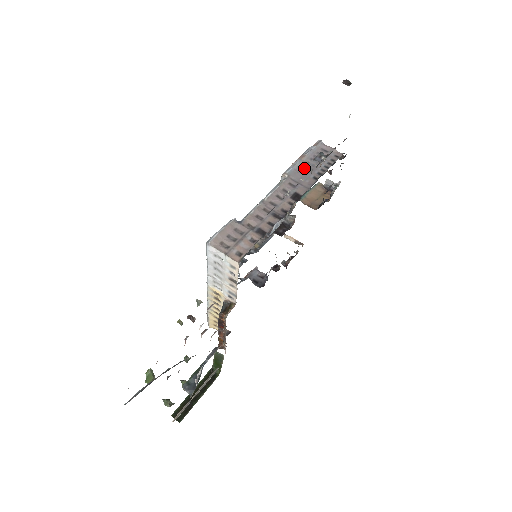
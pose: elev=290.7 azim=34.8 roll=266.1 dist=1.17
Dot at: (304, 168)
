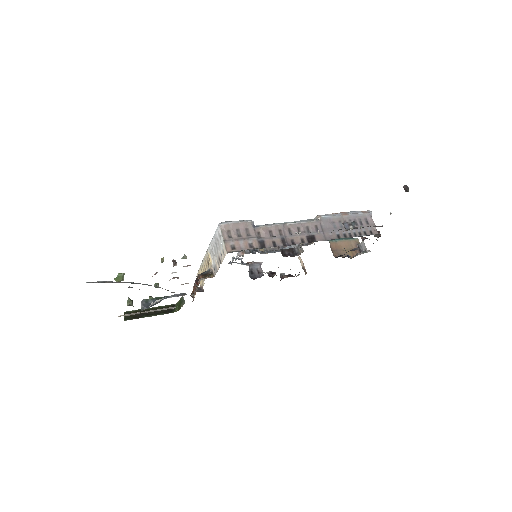
Dot at: (338, 223)
